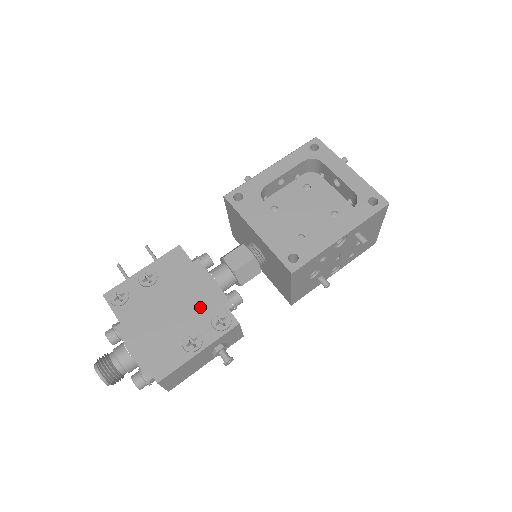
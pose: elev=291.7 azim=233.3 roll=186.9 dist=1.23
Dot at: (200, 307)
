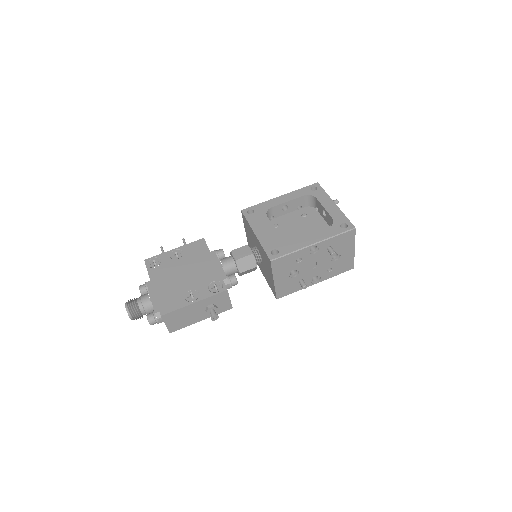
Dot at: (204, 276)
